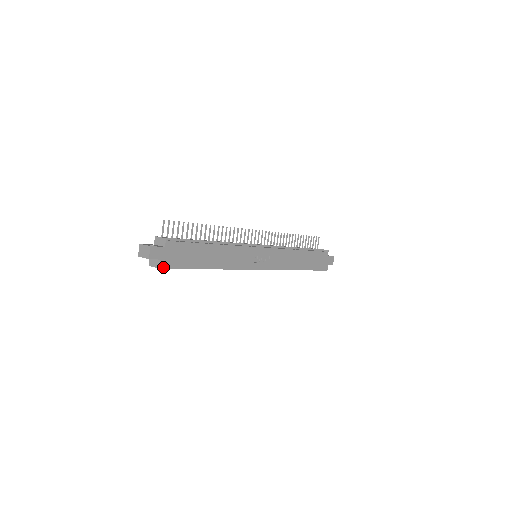
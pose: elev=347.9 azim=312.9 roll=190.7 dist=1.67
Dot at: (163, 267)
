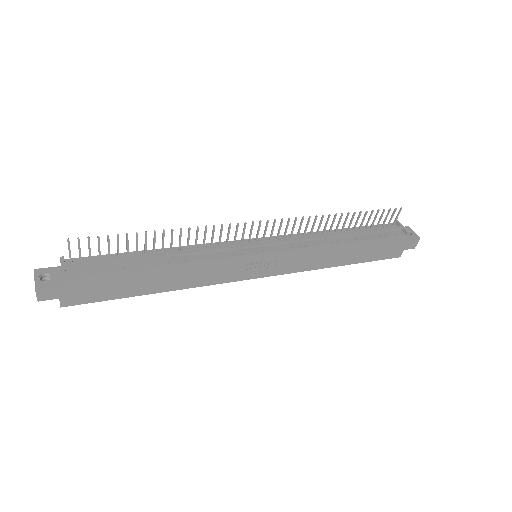
Dot at: (67, 304)
